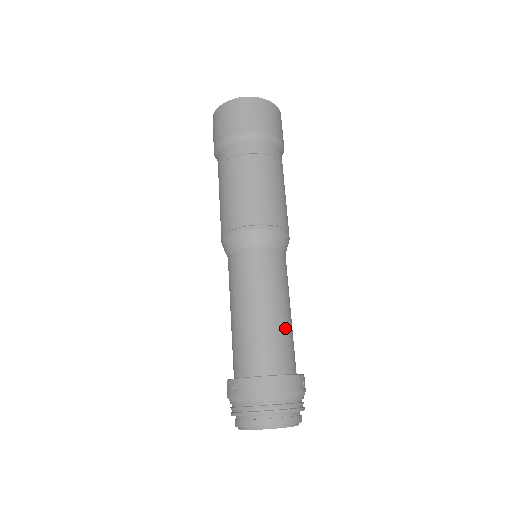
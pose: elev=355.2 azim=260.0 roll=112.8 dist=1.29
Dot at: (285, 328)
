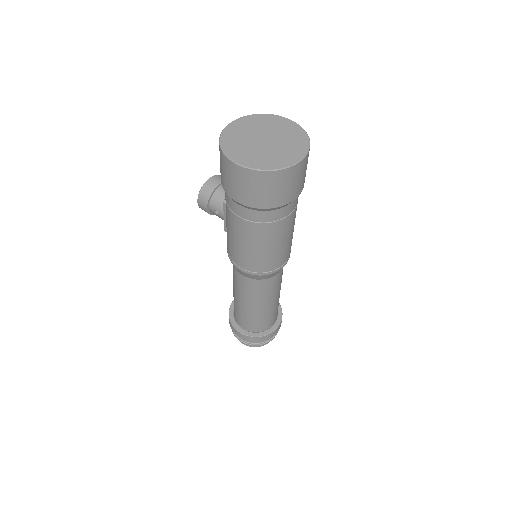
Dot at: occluded
